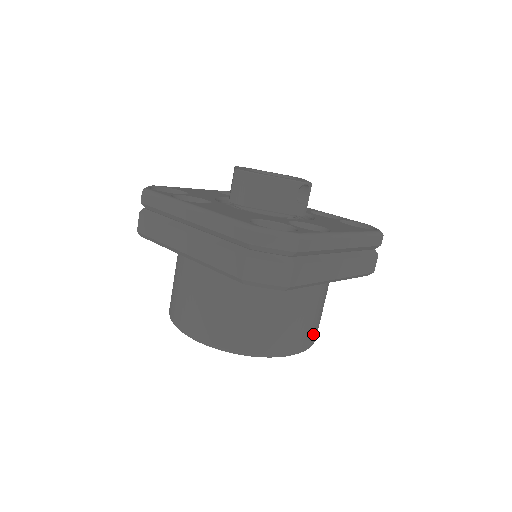
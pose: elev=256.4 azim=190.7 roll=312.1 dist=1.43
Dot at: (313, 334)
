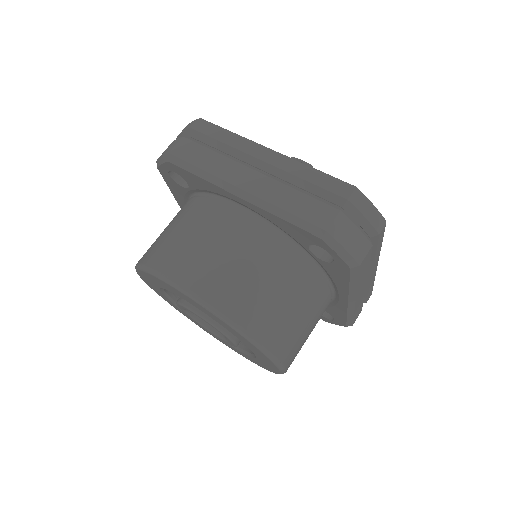
Dot at: (213, 283)
